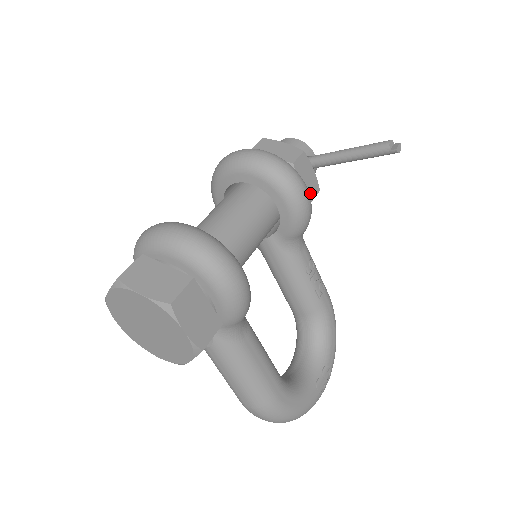
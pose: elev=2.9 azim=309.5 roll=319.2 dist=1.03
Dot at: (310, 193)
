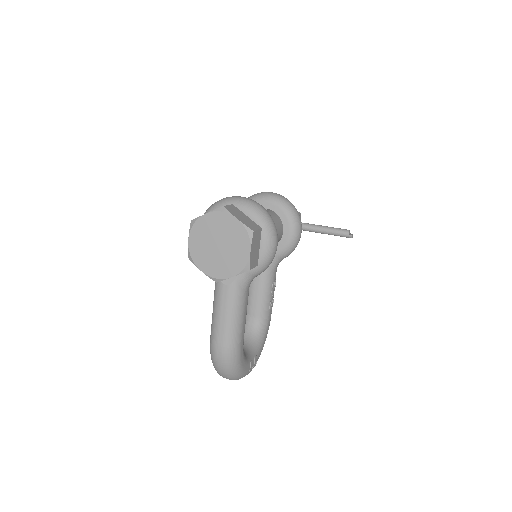
Dot at: occluded
